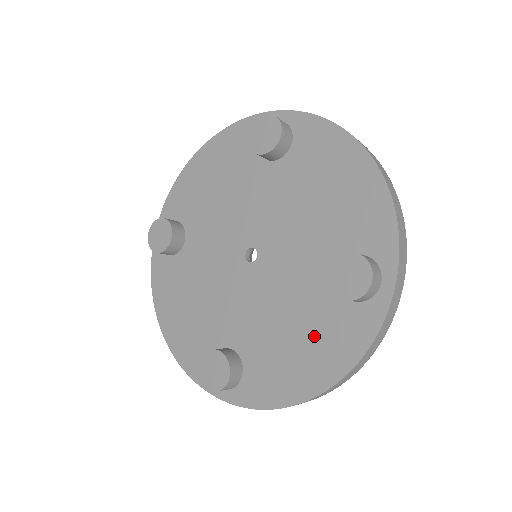
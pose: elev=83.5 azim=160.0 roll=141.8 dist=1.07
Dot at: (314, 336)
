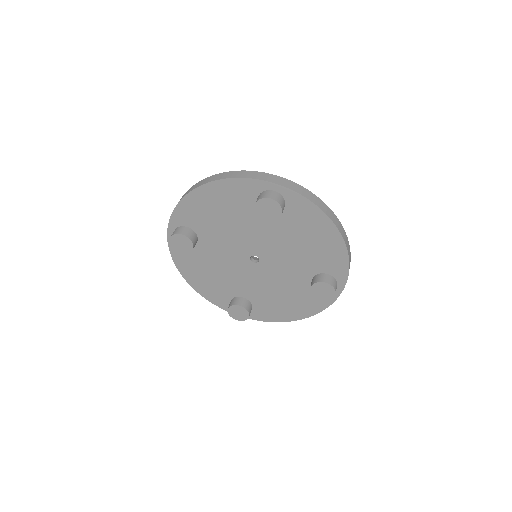
Dot at: (297, 300)
